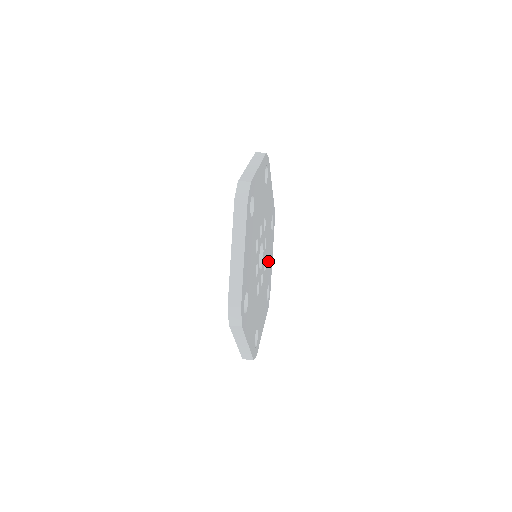
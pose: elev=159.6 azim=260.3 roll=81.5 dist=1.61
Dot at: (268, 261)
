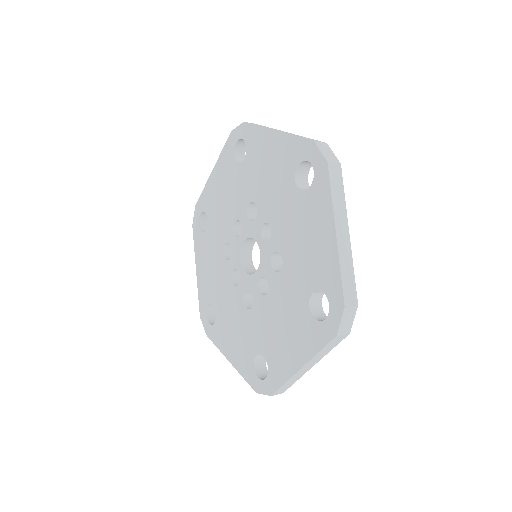
Dot at: occluded
